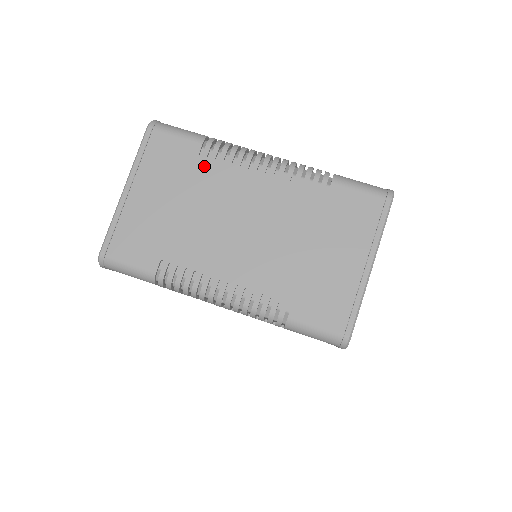
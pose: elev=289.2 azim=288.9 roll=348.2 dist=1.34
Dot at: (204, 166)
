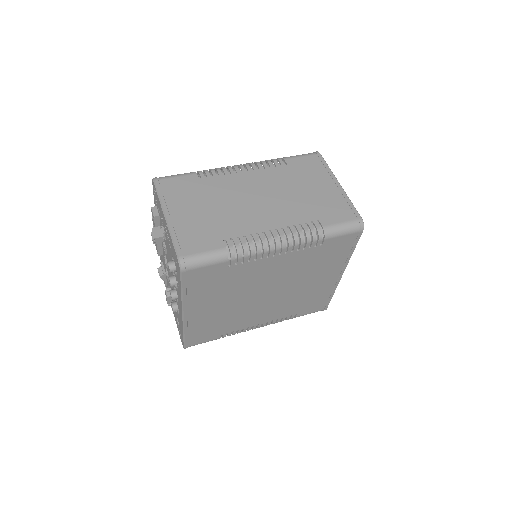
Dot at: (207, 183)
